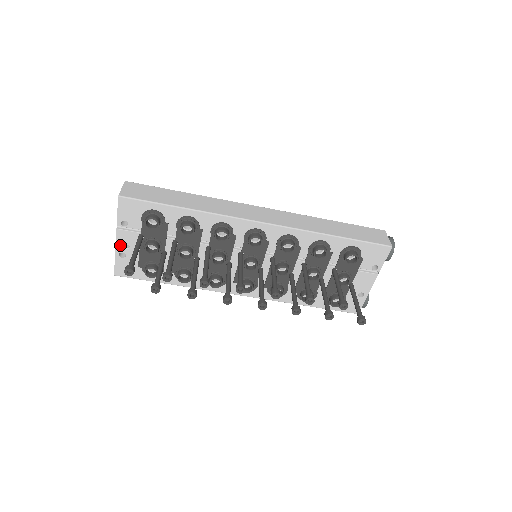
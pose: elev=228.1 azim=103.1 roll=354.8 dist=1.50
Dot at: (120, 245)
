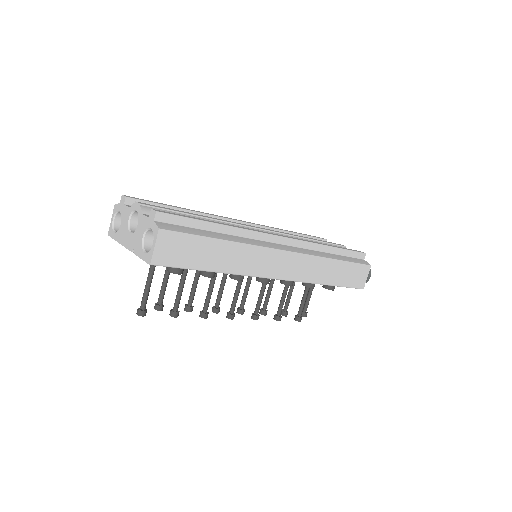
Dot at: occluded
